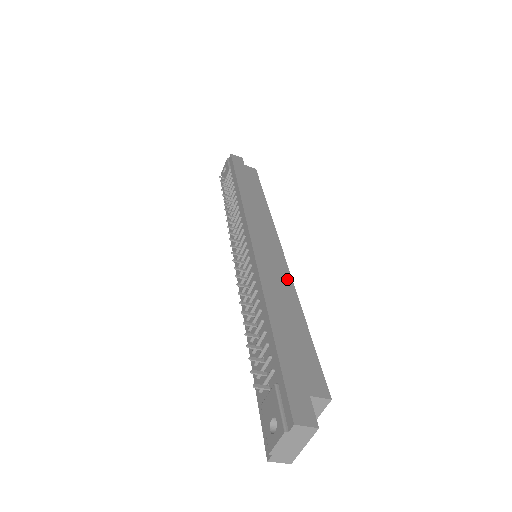
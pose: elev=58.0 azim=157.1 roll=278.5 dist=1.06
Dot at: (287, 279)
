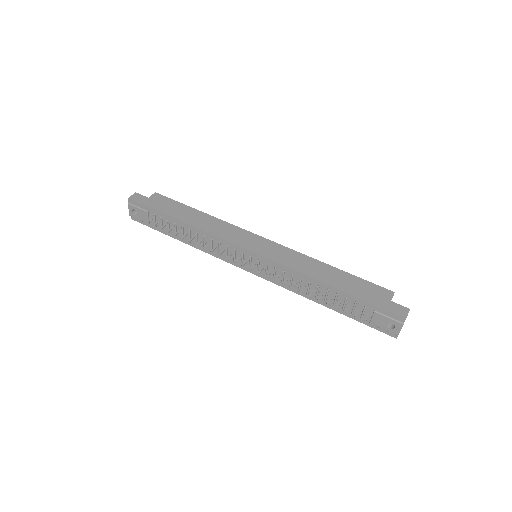
Dot at: (300, 256)
